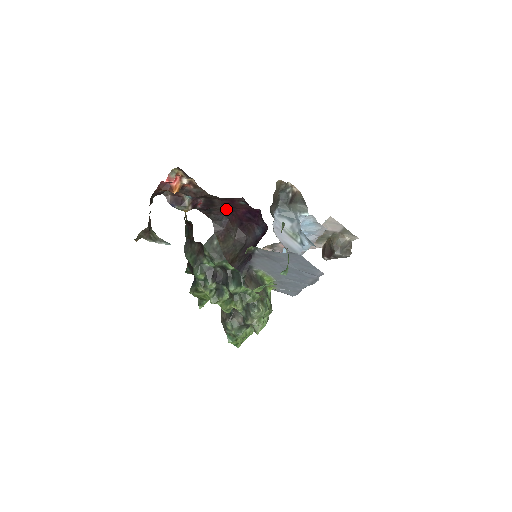
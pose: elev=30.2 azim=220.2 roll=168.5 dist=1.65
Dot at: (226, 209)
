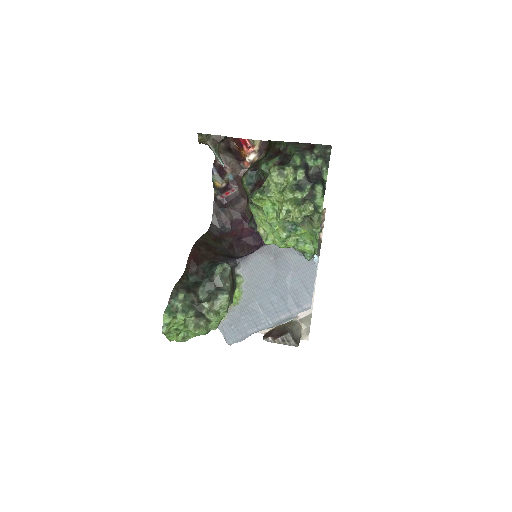
Dot at: (237, 220)
